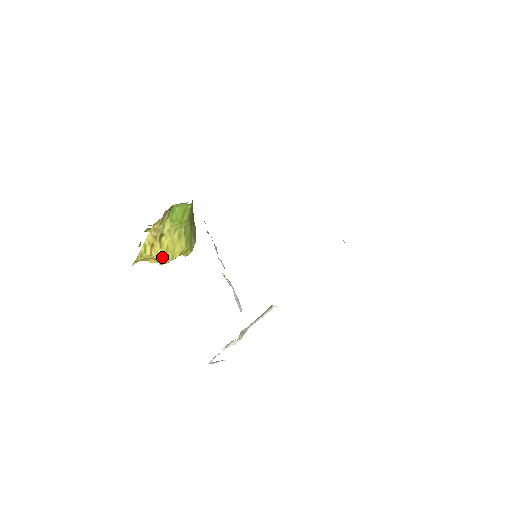
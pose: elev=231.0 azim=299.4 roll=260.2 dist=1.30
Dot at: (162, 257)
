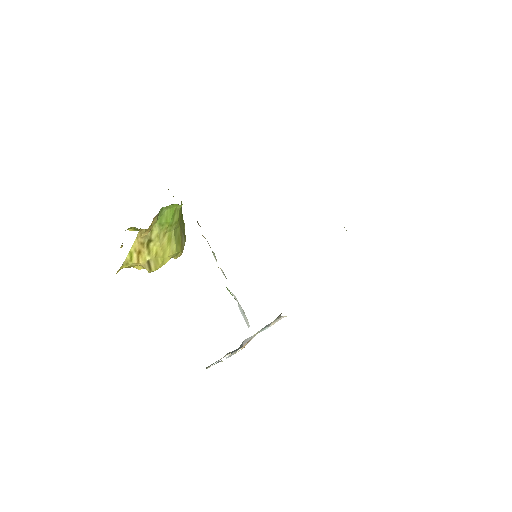
Dot at: (151, 264)
